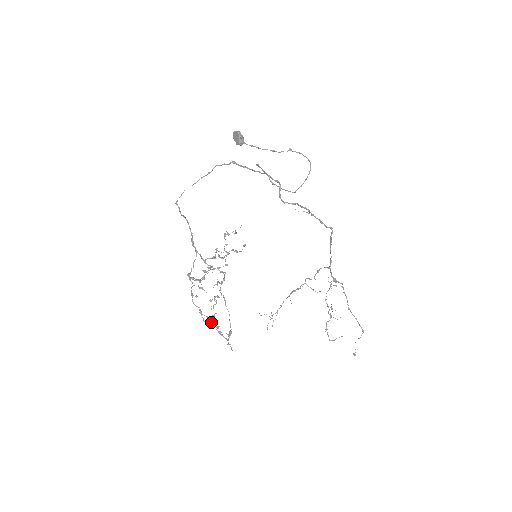
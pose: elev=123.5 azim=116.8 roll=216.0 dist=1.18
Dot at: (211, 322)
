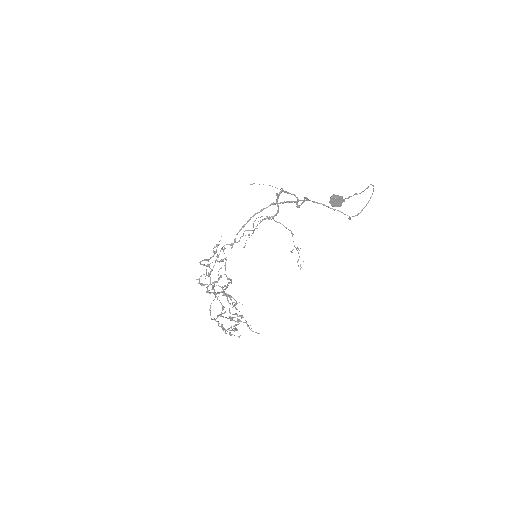
Dot at: (229, 330)
